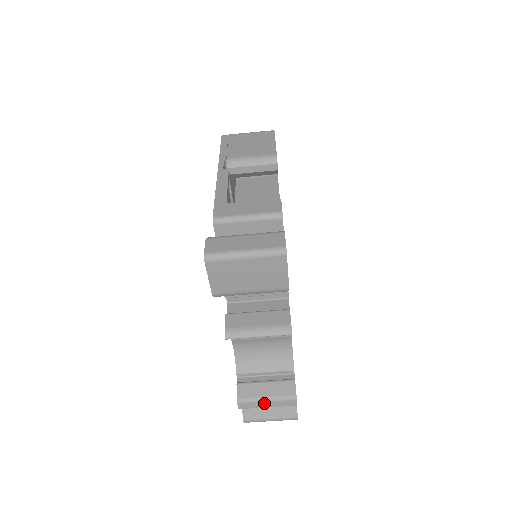
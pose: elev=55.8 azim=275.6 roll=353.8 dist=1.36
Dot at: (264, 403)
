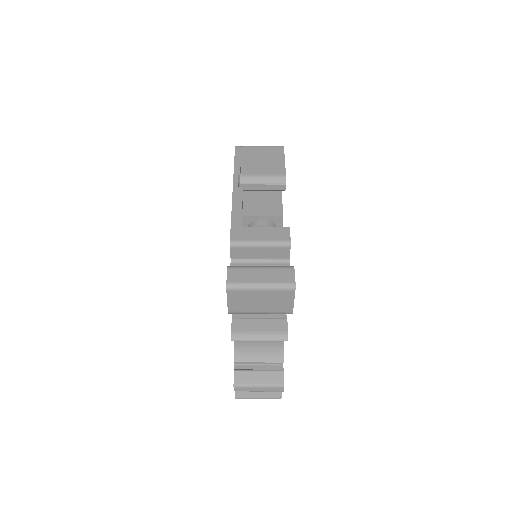
Dot at: (256, 388)
